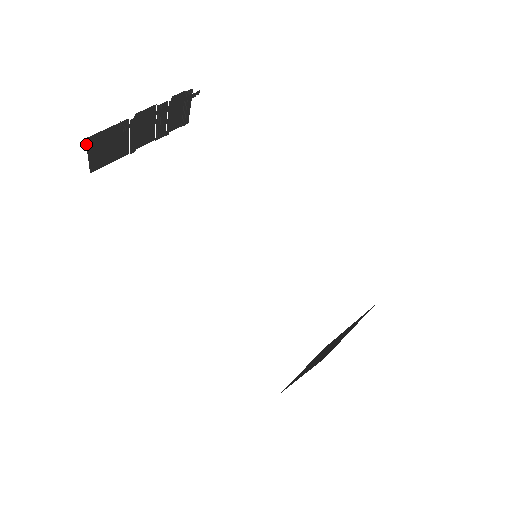
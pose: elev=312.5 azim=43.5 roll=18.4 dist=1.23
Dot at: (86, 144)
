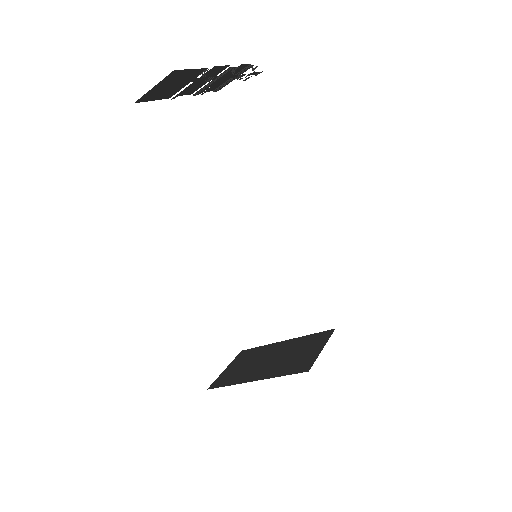
Dot at: occluded
